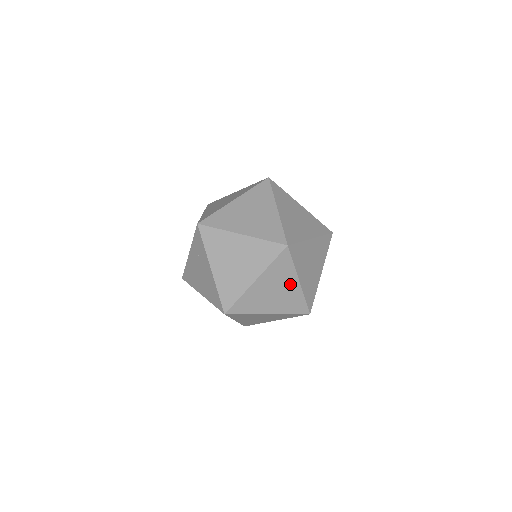
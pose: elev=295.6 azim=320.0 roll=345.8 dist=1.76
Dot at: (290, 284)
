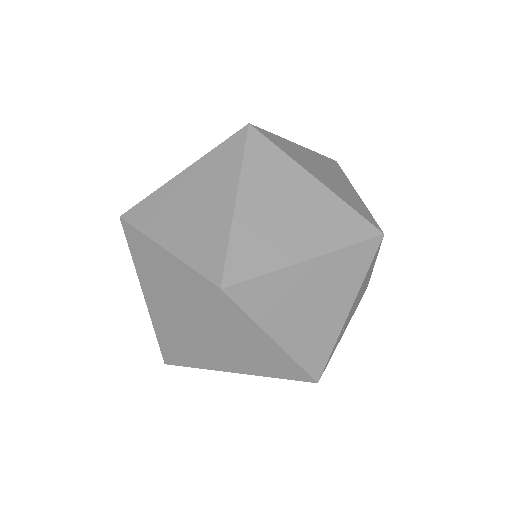
Dot at: (221, 199)
